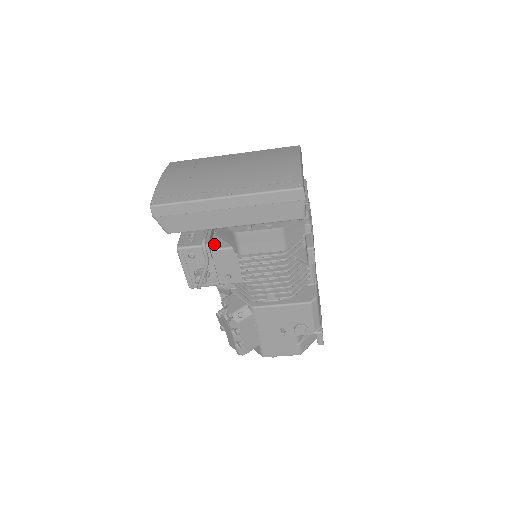
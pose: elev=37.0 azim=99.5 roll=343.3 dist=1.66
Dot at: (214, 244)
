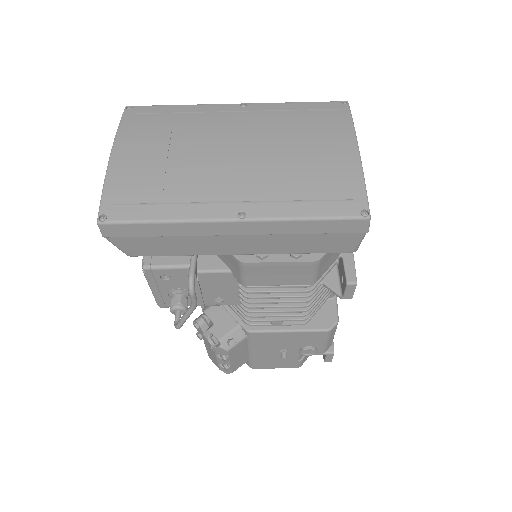
Dot at: (201, 260)
